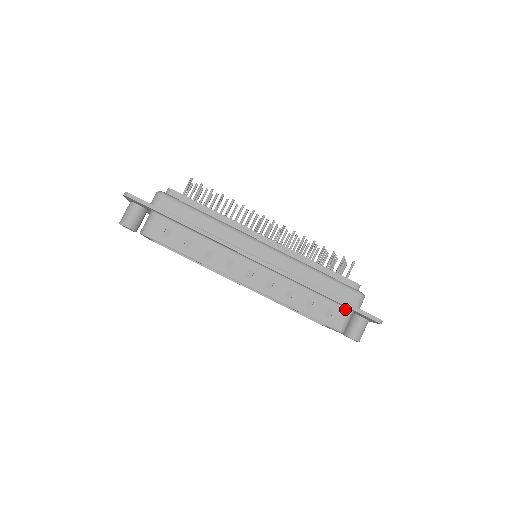
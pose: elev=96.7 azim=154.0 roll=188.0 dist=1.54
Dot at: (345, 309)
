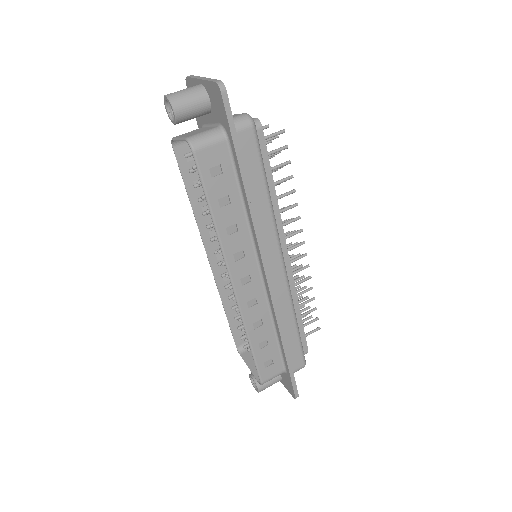
Dot at: (283, 367)
